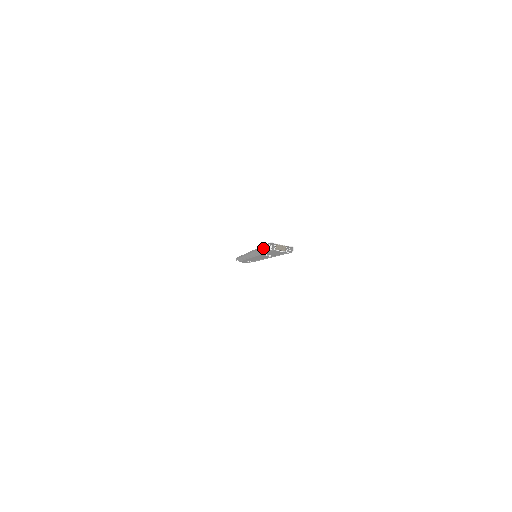
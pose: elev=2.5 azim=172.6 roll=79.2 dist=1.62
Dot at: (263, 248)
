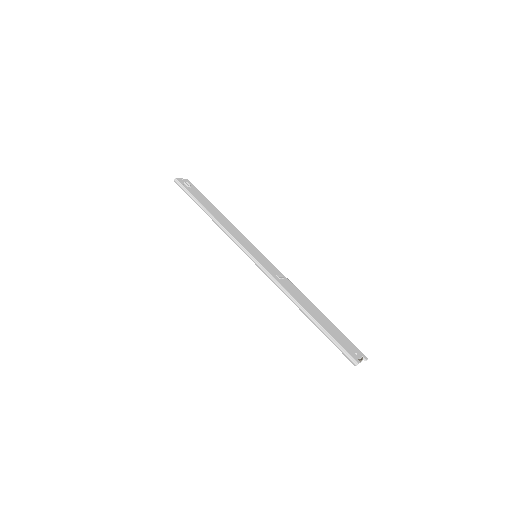
Dot at: (332, 342)
